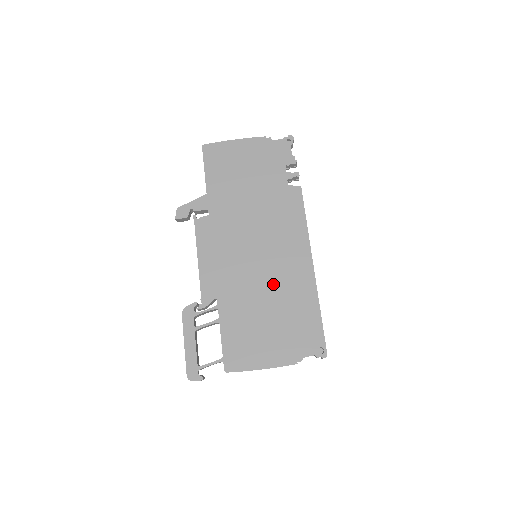
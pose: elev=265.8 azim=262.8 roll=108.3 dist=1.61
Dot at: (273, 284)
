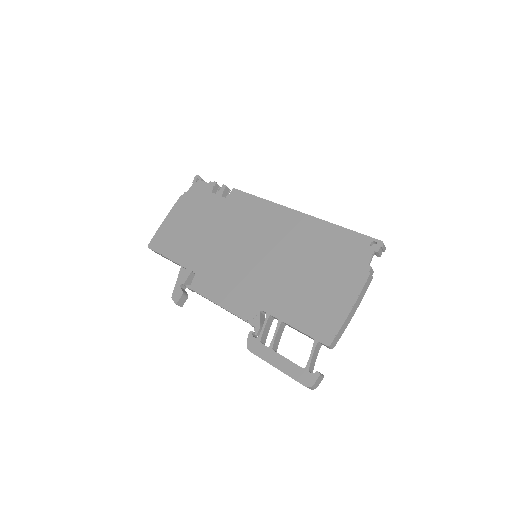
Dot at: (287, 253)
